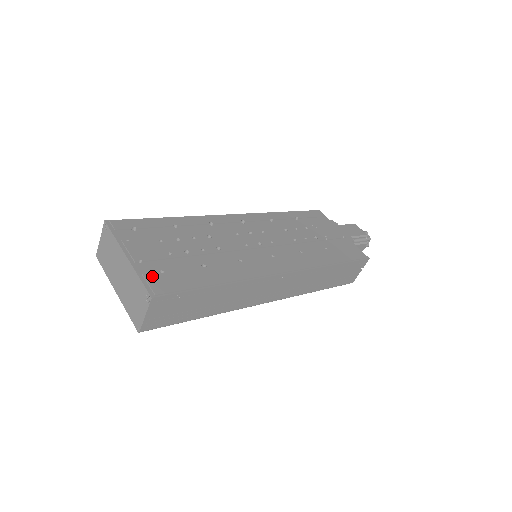
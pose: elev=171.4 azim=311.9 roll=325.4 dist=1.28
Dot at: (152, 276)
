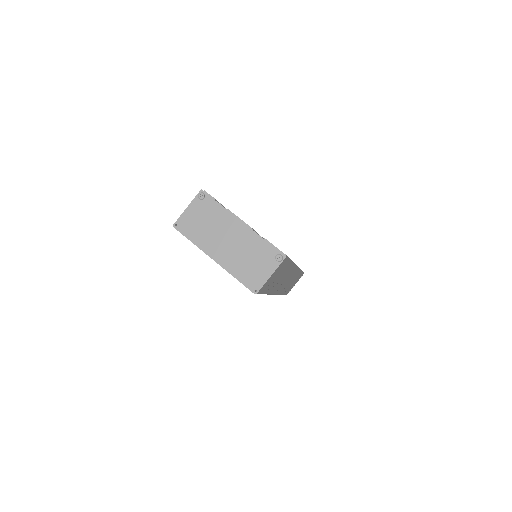
Dot at: (269, 242)
